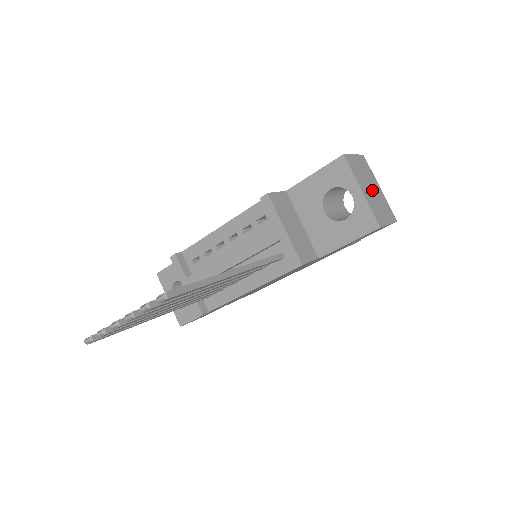
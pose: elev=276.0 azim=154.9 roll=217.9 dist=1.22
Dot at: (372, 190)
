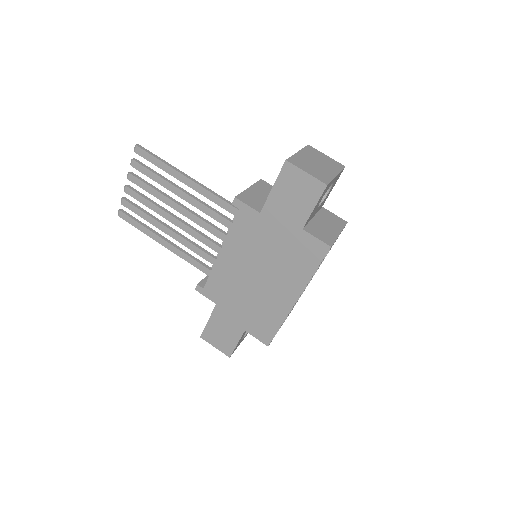
Dot at: (317, 164)
